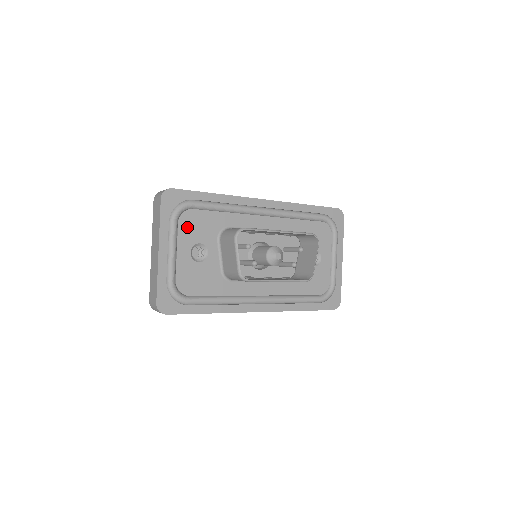
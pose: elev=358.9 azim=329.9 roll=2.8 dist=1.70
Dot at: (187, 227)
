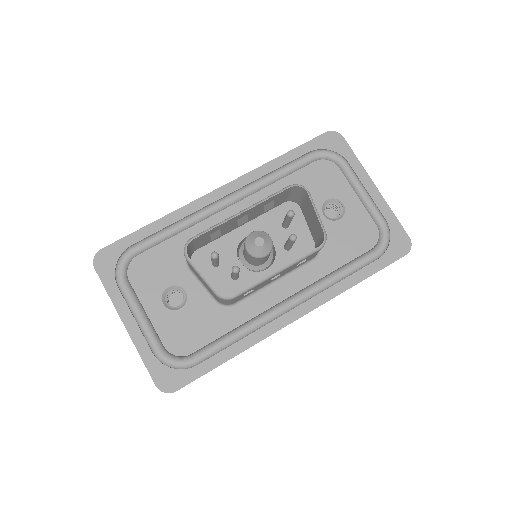
Dot at: (142, 279)
